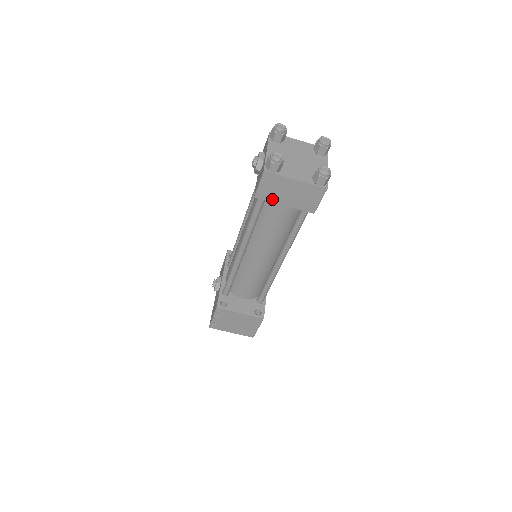
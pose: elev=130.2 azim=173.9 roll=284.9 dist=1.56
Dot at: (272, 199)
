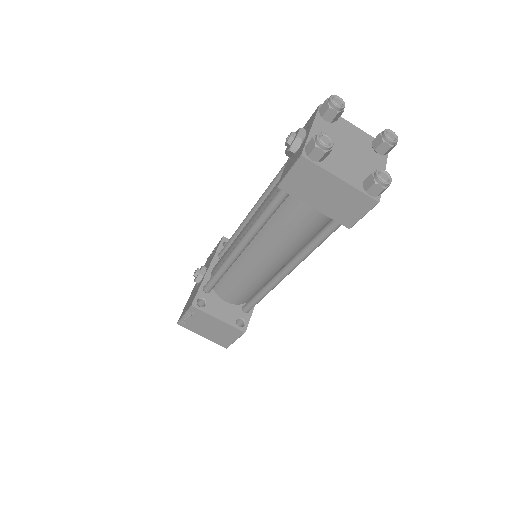
Dot at: (300, 195)
